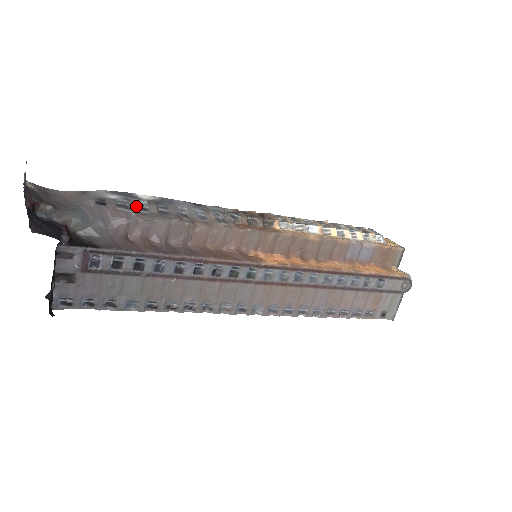
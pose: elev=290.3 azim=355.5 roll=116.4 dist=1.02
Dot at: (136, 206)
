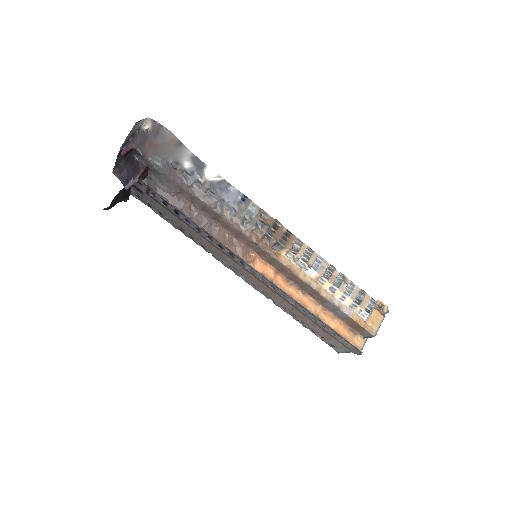
Dot at: (194, 181)
